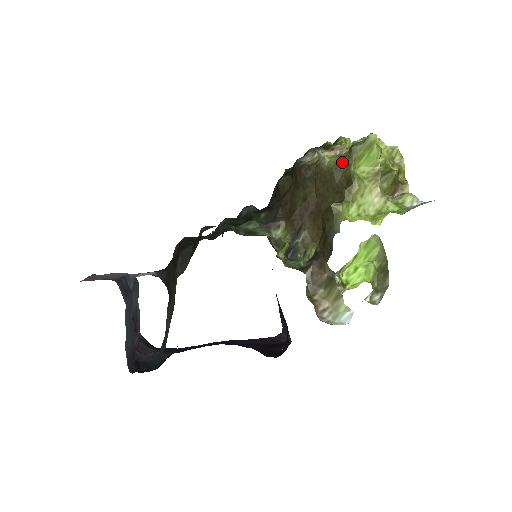
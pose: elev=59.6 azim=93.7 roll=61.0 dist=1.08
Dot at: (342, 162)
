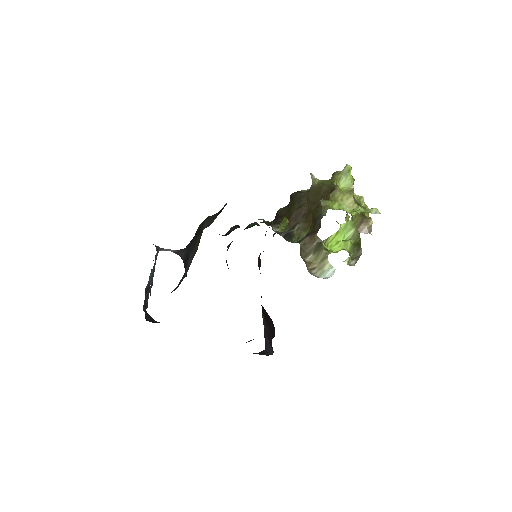
Dot at: (328, 181)
